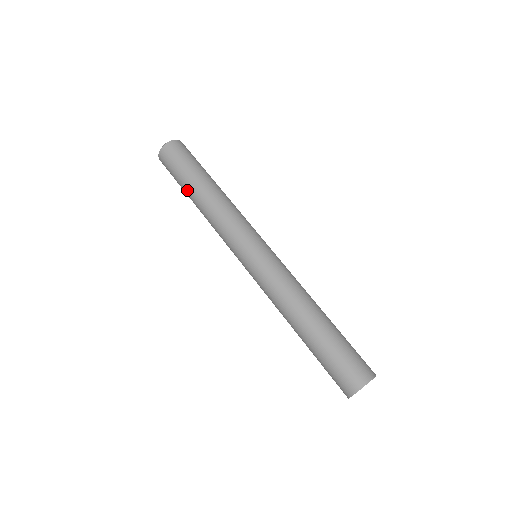
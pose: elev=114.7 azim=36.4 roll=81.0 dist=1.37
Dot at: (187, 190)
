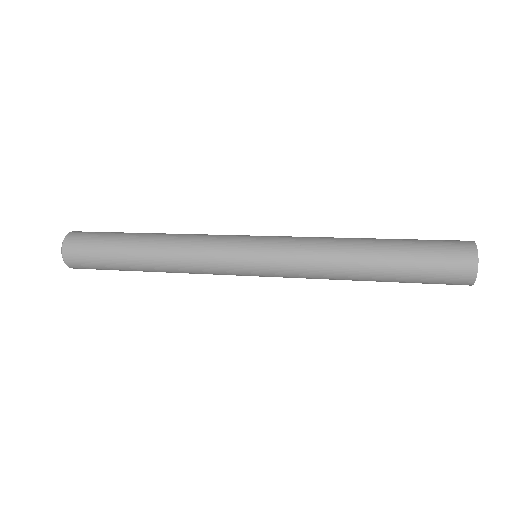
Dot at: (126, 251)
